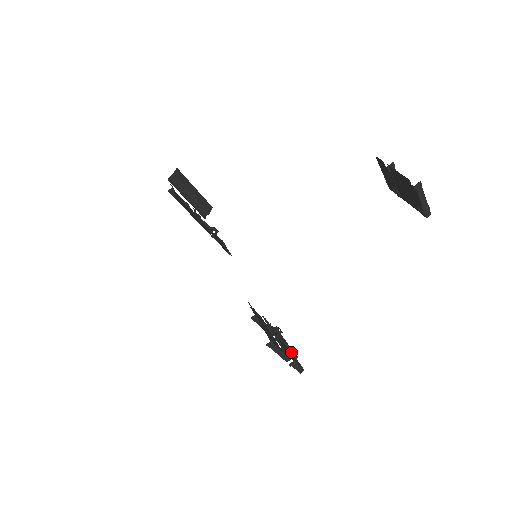
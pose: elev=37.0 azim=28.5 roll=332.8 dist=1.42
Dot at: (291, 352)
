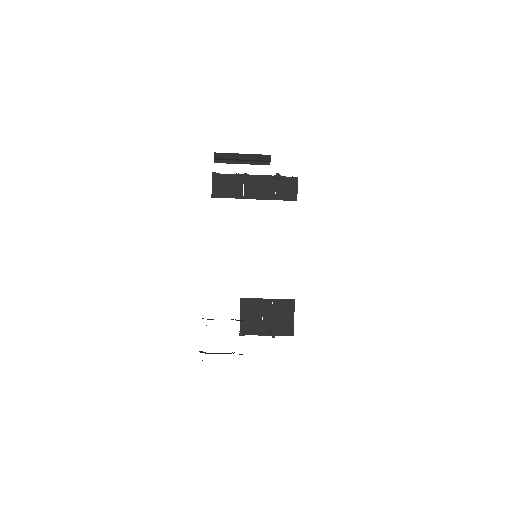
Dot at: (270, 333)
